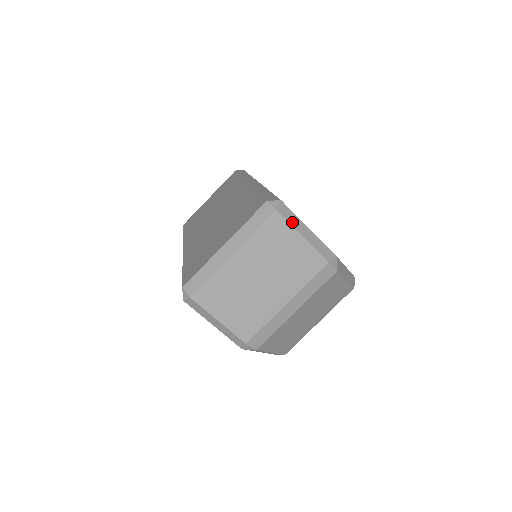
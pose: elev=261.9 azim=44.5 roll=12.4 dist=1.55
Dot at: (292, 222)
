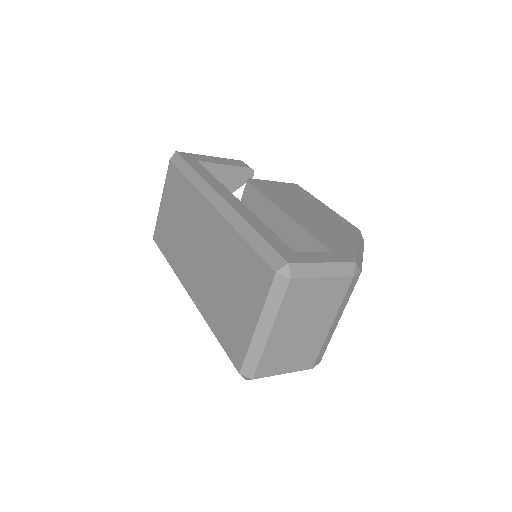
Dot at: (308, 274)
